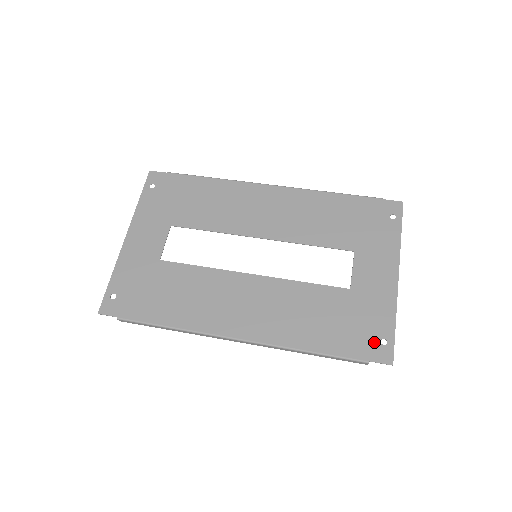
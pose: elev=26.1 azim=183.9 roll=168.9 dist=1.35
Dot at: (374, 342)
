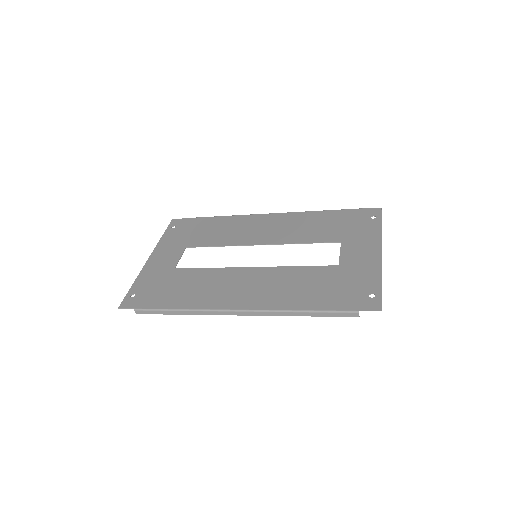
Dot at: (363, 297)
